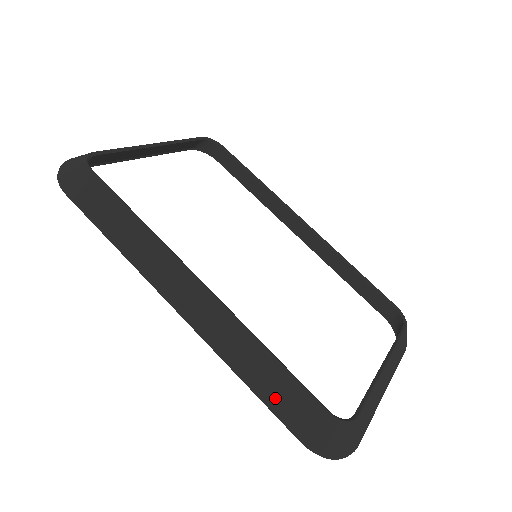
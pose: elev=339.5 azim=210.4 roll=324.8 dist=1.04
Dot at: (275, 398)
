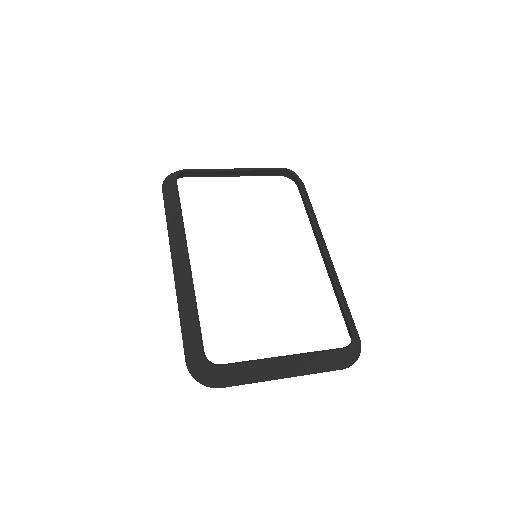
Dot at: (186, 332)
